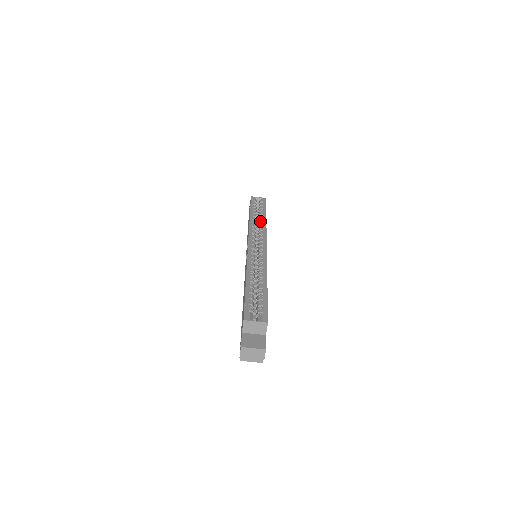
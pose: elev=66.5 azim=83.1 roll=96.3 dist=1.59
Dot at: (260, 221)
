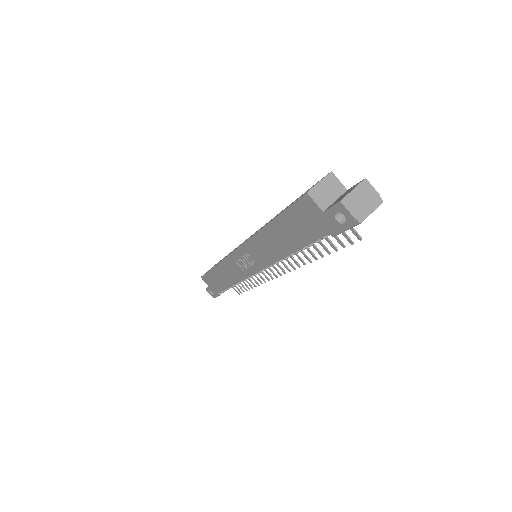
Dot at: occluded
